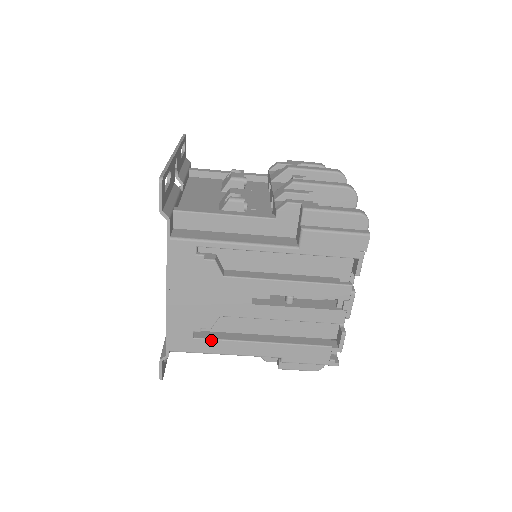
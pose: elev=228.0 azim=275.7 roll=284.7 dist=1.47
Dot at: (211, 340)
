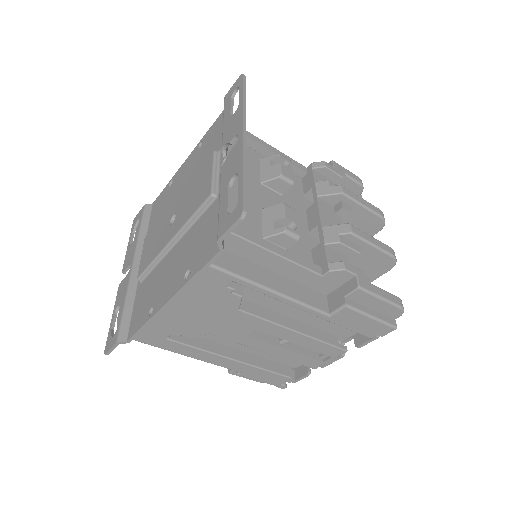
Dot at: (184, 345)
